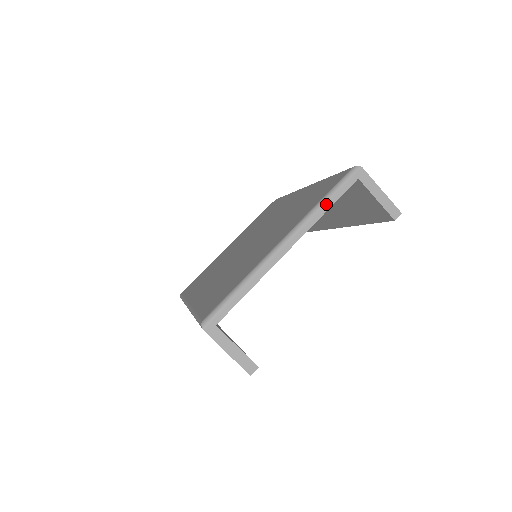
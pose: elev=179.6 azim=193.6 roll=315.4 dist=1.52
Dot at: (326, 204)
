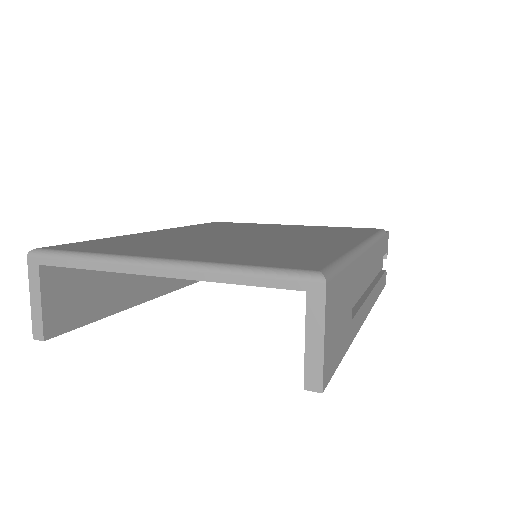
Dot at: (236, 275)
